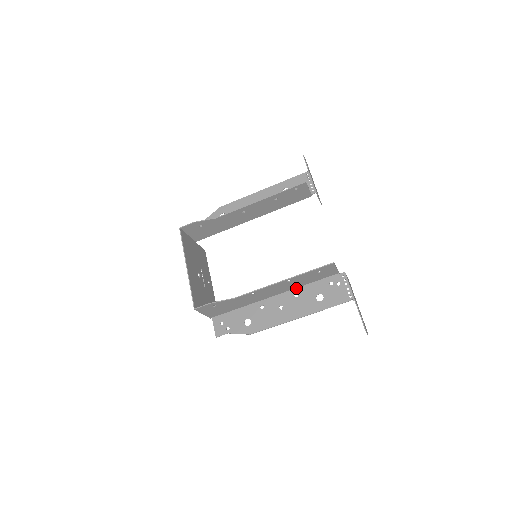
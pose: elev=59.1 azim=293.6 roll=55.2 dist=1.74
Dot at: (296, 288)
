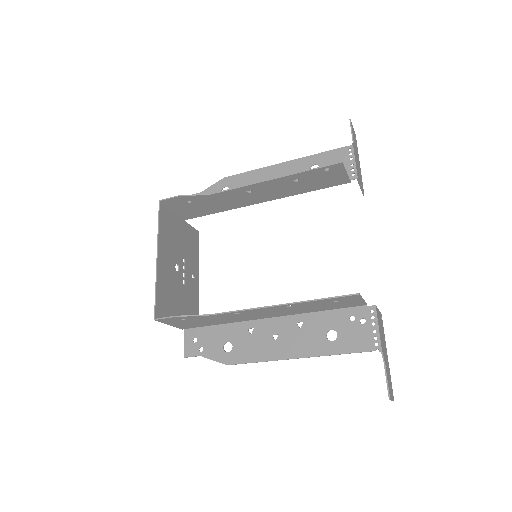
Dot at: (301, 314)
